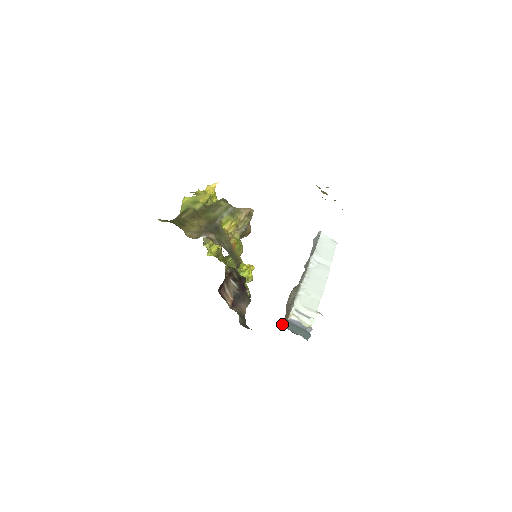
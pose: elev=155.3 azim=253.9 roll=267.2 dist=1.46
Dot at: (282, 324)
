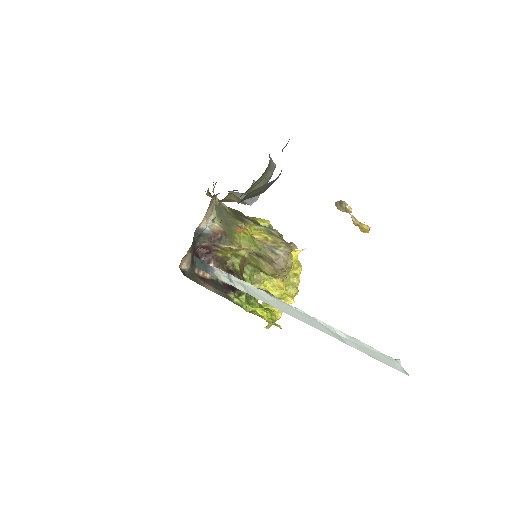
Dot at: occluded
